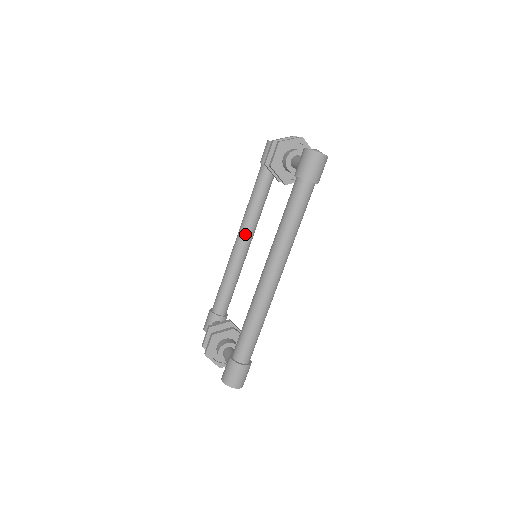
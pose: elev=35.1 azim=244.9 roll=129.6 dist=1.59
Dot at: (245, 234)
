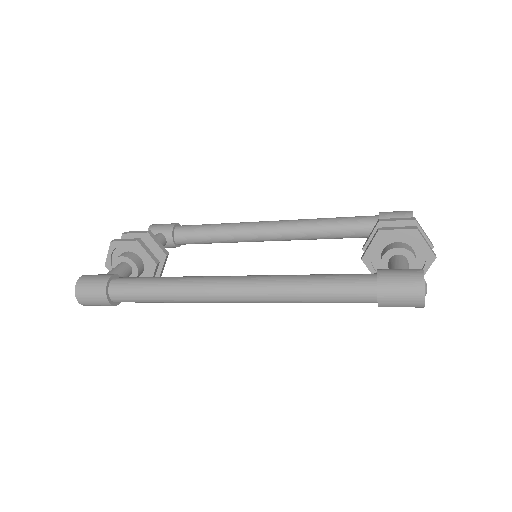
Dot at: (282, 230)
